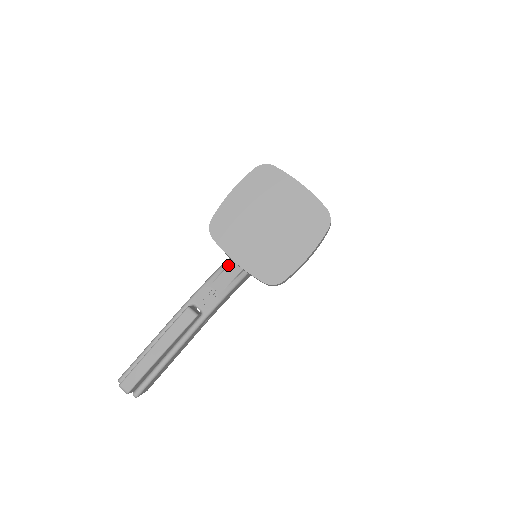
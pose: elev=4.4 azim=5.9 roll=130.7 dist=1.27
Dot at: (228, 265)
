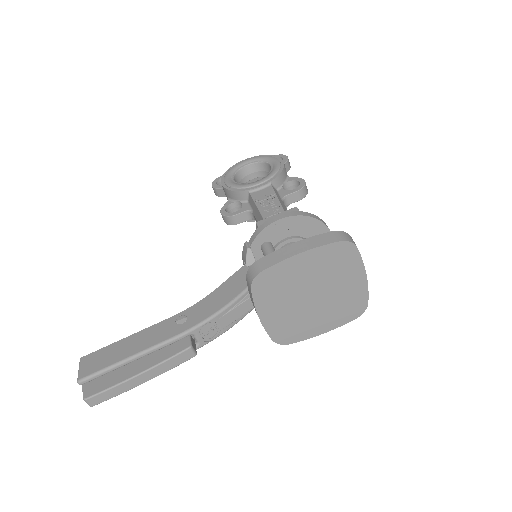
Dot at: (244, 301)
